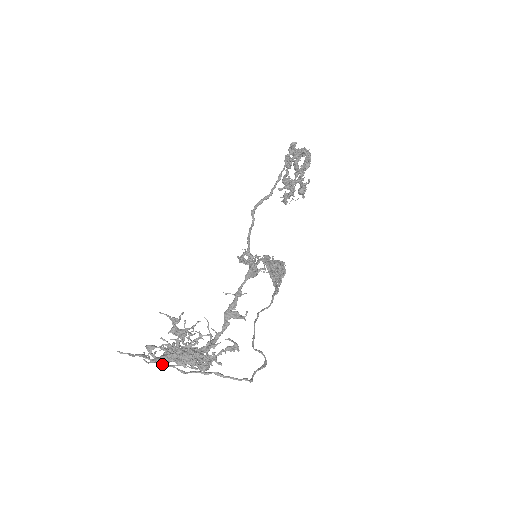
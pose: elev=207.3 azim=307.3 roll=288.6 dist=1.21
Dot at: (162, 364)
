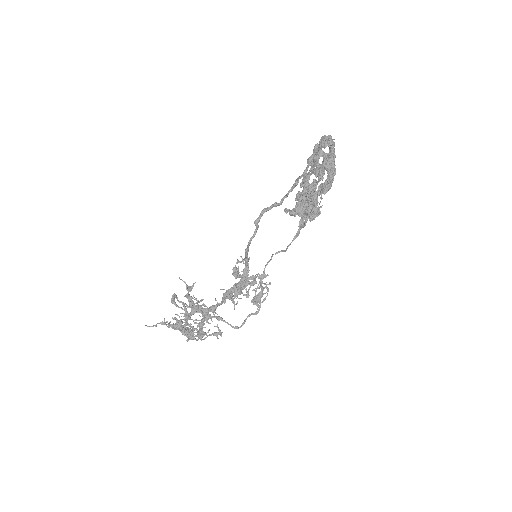
Dot at: occluded
